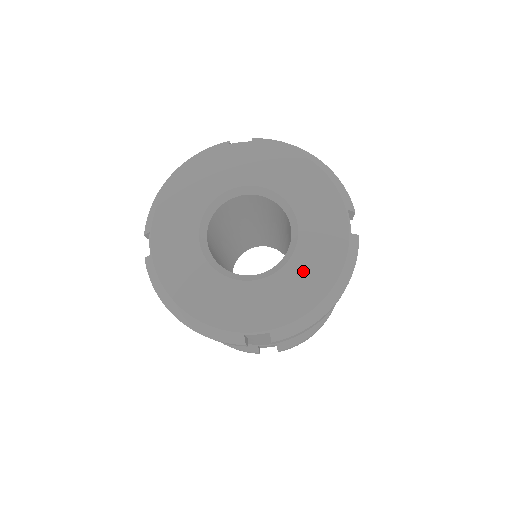
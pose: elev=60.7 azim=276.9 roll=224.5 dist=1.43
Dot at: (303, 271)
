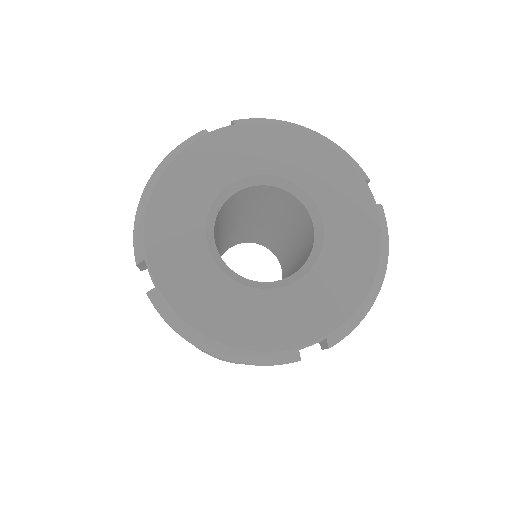
Dot at: (341, 259)
